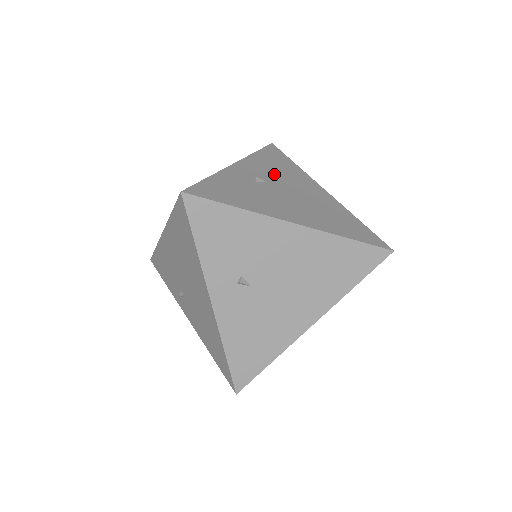
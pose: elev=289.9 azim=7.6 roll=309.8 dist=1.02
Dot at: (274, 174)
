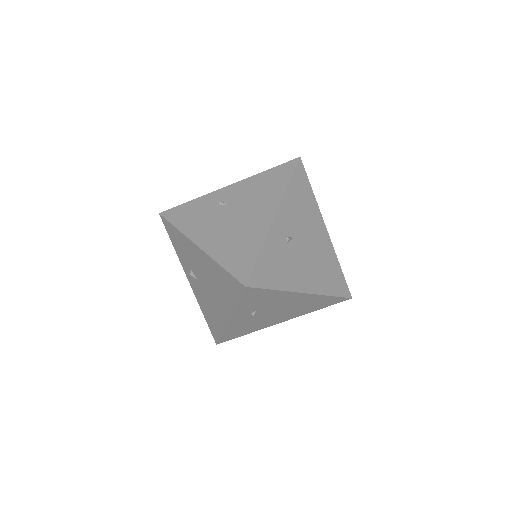
Dot at: (299, 221)
